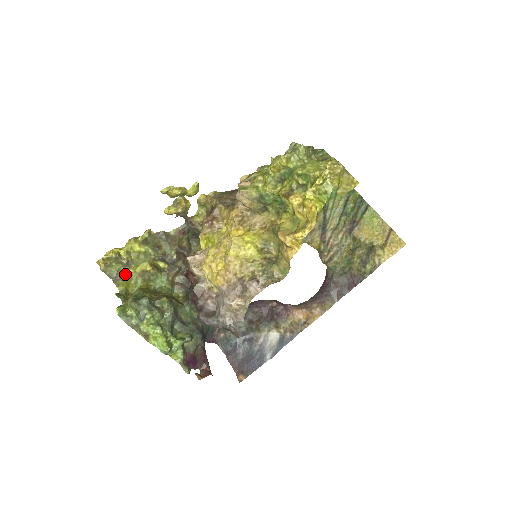
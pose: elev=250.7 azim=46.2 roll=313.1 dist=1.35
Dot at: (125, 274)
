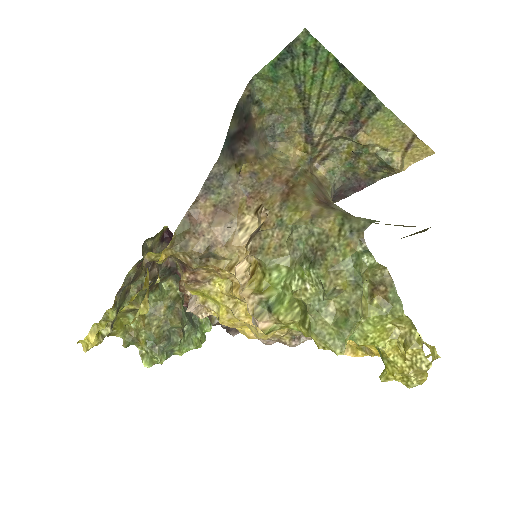
Dot at: occluded
